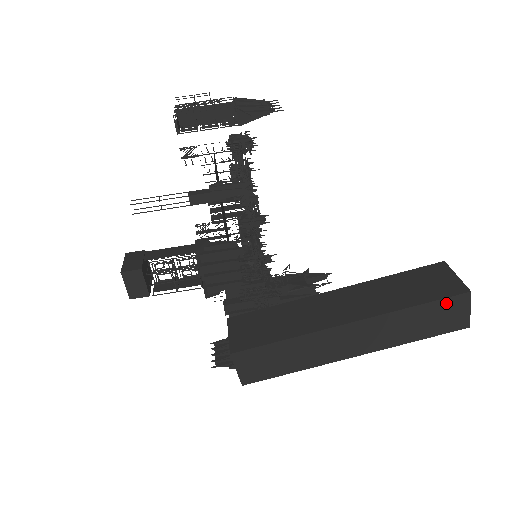
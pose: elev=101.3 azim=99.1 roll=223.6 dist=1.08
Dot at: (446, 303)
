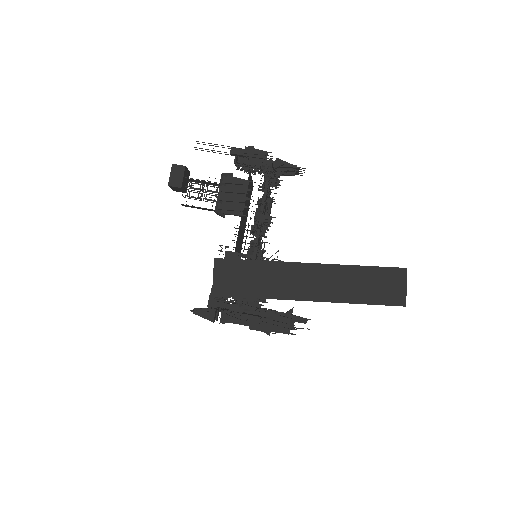
Dot at: (387, 272)
